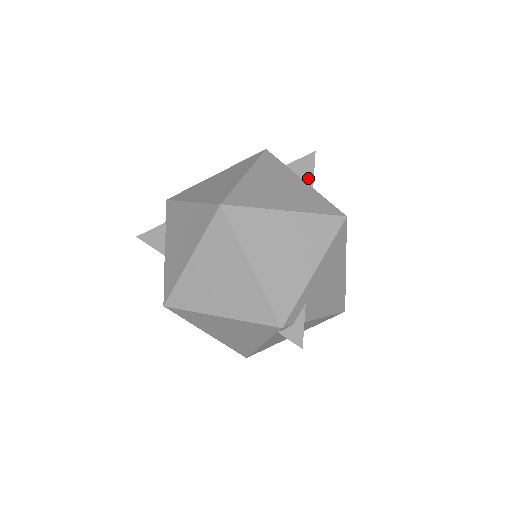
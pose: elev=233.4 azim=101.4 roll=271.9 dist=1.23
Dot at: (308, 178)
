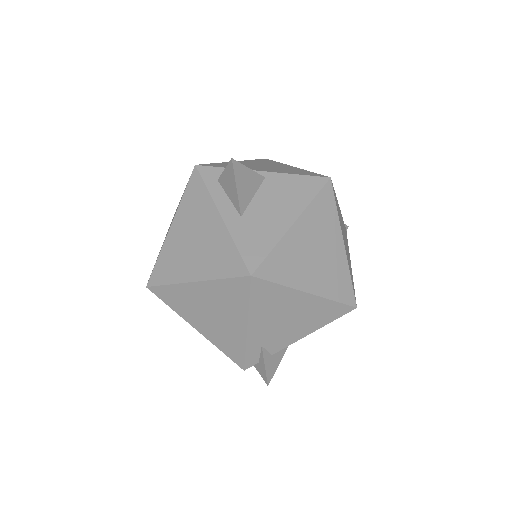
Dot at: (235, 199)
